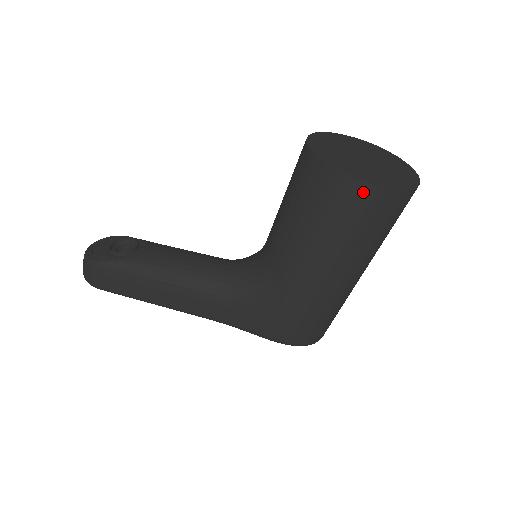
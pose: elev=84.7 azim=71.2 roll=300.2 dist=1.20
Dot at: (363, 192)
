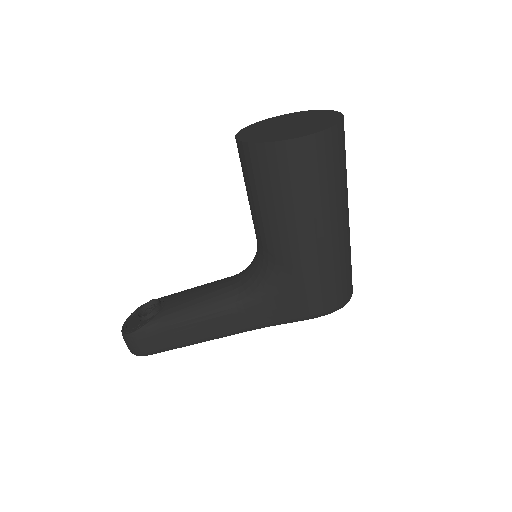
Dot at: (297, 148)
